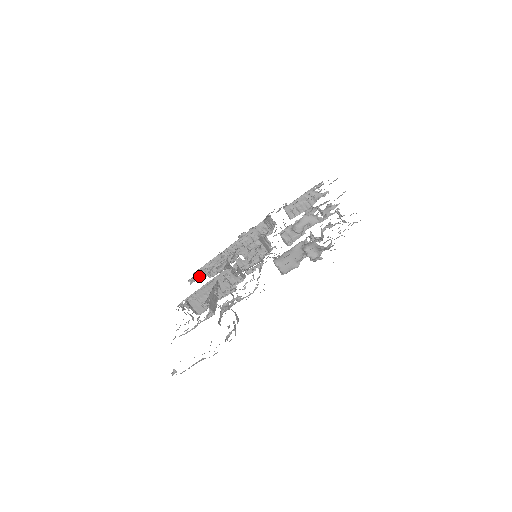
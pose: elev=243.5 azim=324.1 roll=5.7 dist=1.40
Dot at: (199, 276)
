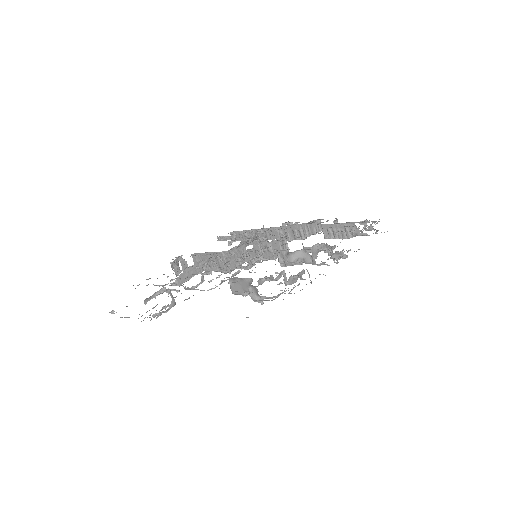
Dot at: (225, 239)
